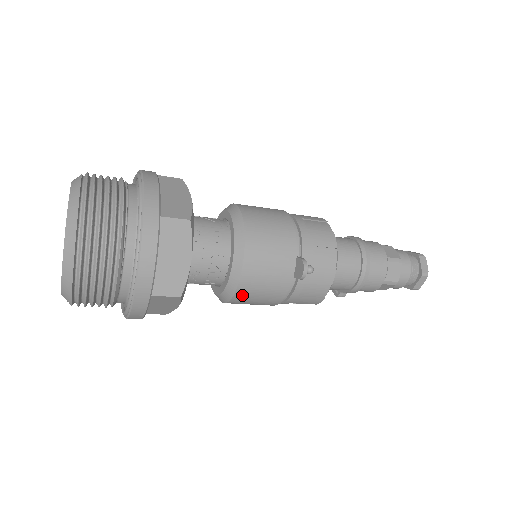
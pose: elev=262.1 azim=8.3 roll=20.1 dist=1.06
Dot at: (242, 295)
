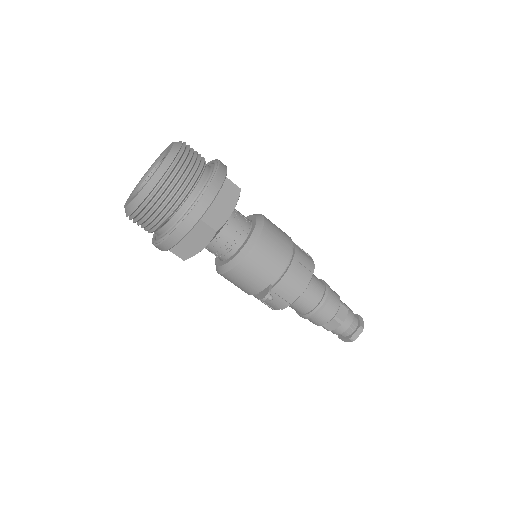
Dot at: (225, 277)
